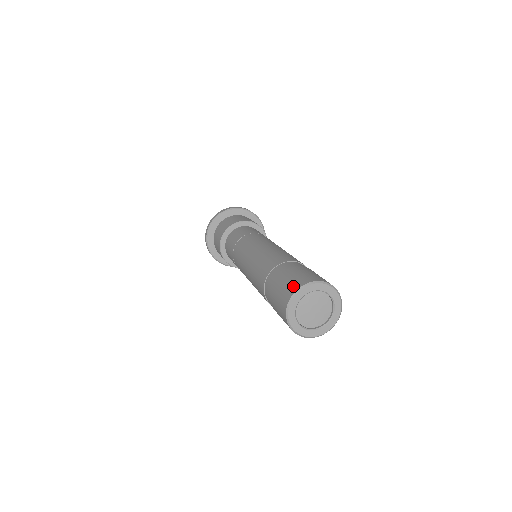
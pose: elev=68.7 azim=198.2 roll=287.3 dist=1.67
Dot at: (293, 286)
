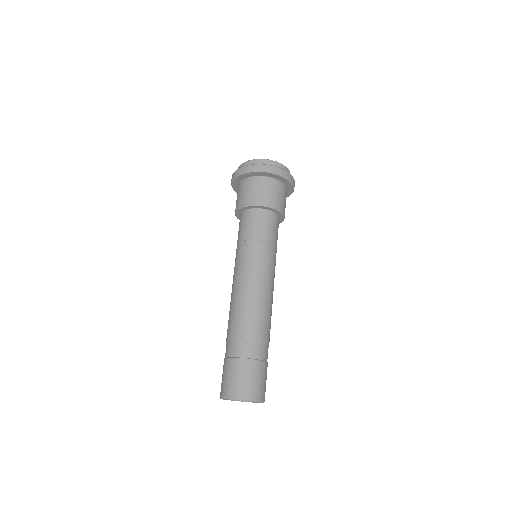
Dot at: (240, 391)
